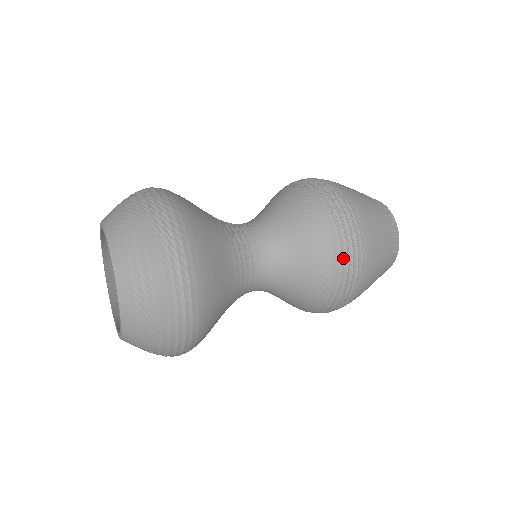
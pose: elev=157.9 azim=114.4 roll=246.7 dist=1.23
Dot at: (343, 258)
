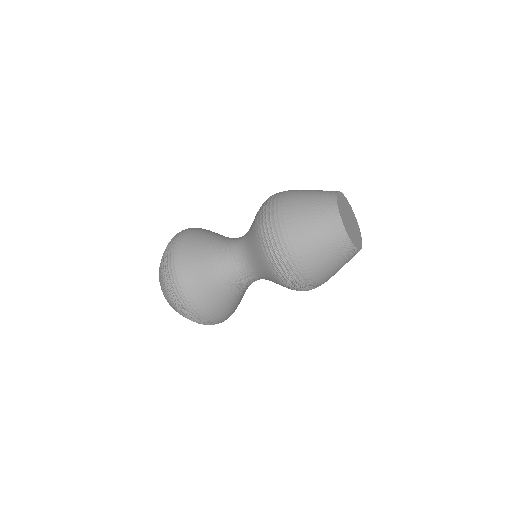
Dot at: (266, 234)
